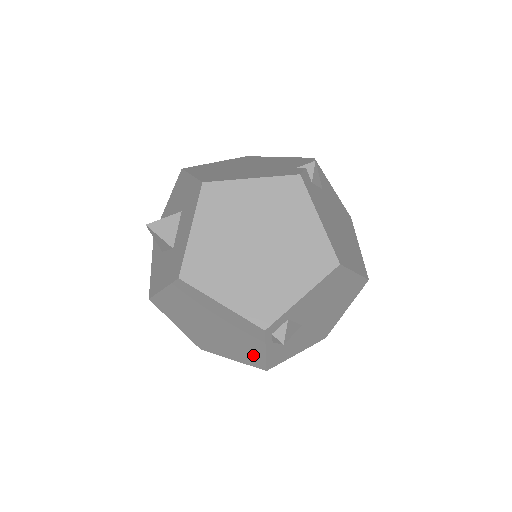
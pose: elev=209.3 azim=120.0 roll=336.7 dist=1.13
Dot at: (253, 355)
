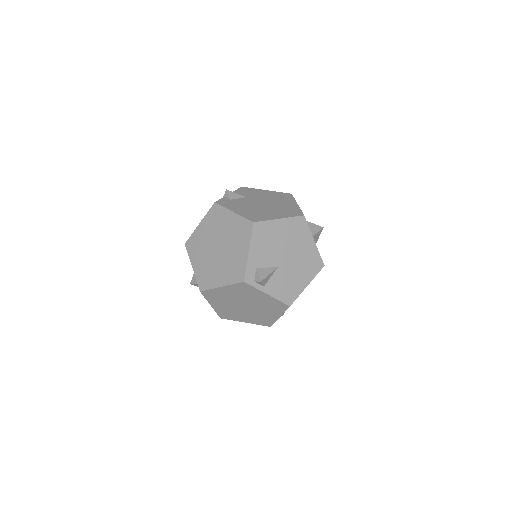
Dot at: (272, 303)
